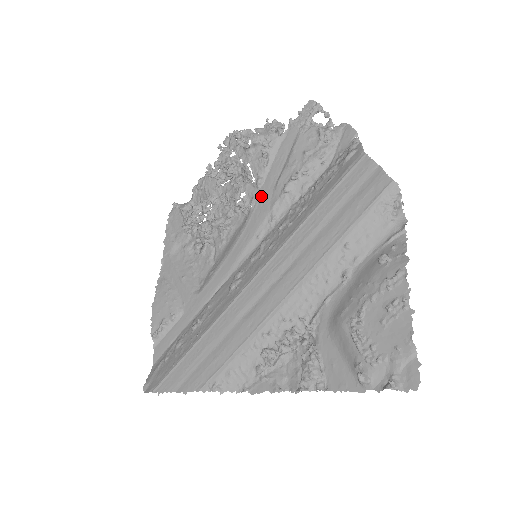
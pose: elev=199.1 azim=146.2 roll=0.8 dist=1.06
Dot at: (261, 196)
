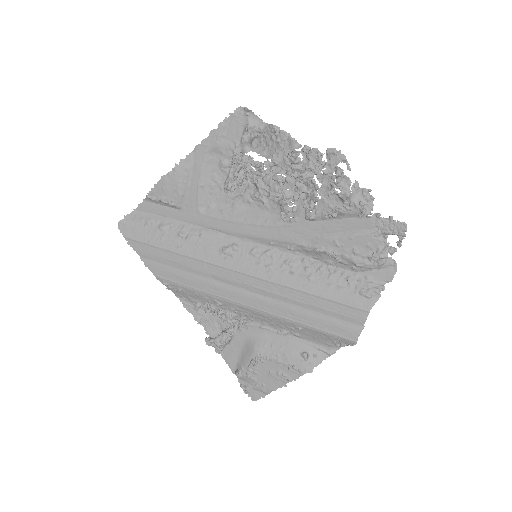
Dot at: (301, 226)
